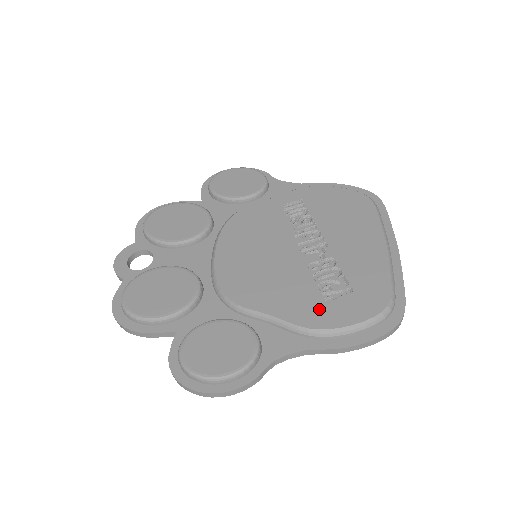
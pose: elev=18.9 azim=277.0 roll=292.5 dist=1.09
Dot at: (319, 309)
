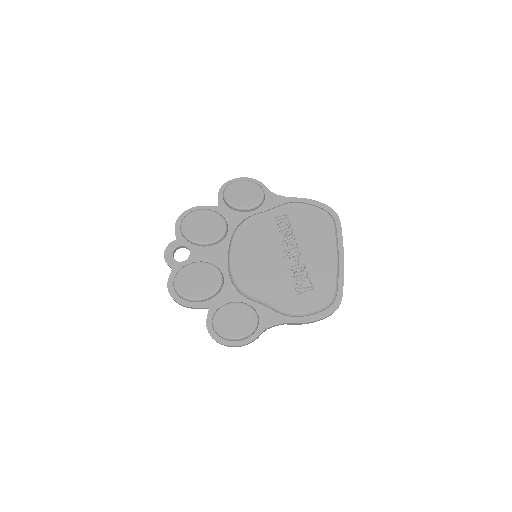
Dot at: (293, 299)
